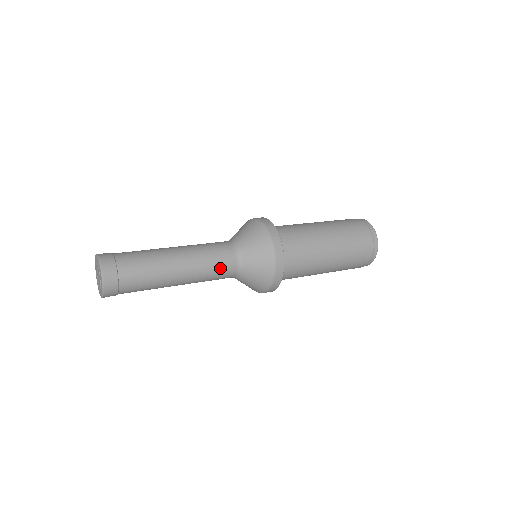
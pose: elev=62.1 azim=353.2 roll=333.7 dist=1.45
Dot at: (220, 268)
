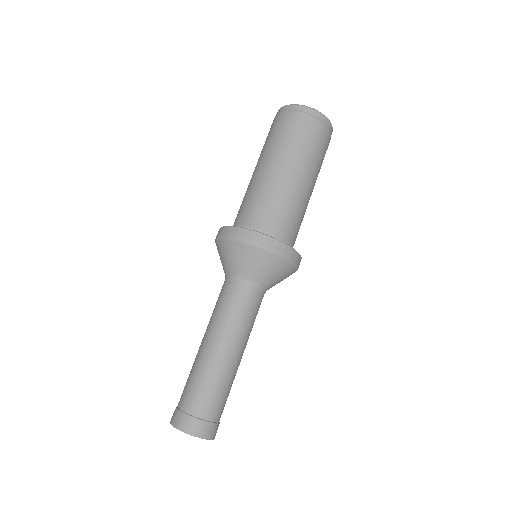
Dot at: (257, 313)
